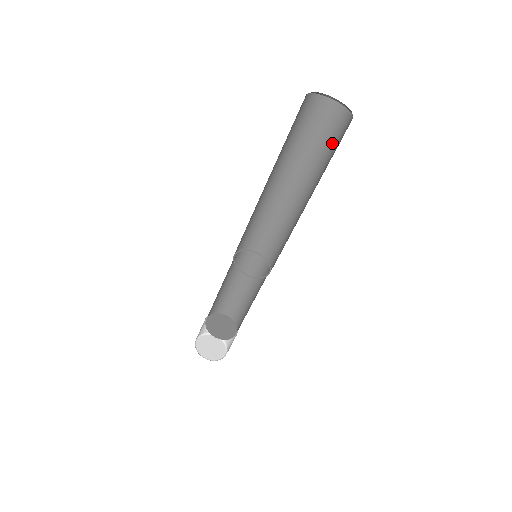
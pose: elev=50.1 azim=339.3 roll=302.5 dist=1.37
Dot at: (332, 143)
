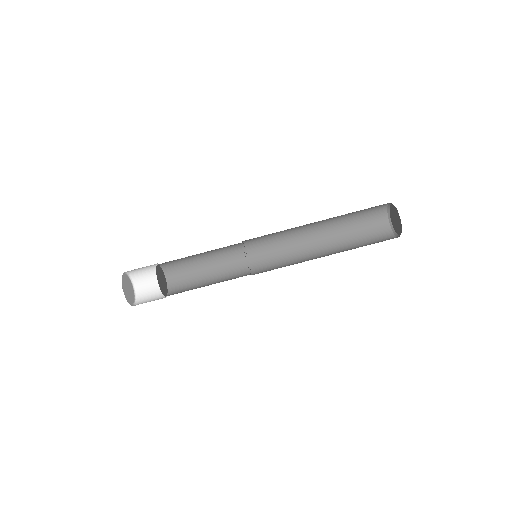
Dot at: (372, 243)
